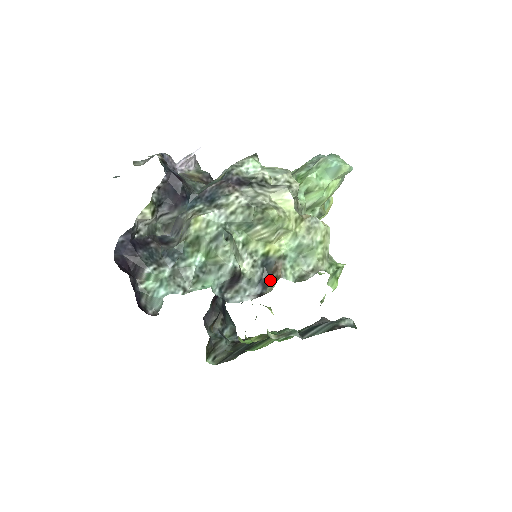
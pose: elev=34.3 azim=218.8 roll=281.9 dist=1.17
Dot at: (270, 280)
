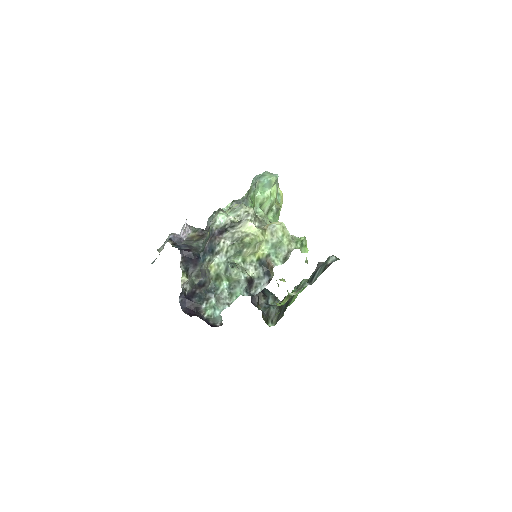
Dot at: (269, 270)
